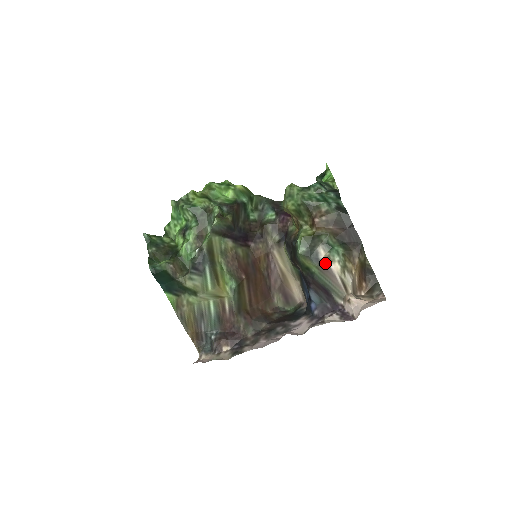
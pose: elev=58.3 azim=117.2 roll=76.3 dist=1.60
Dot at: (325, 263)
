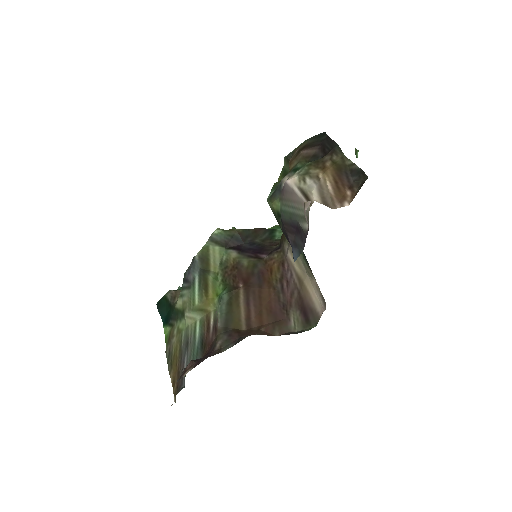
Dot at: (284, 185)
